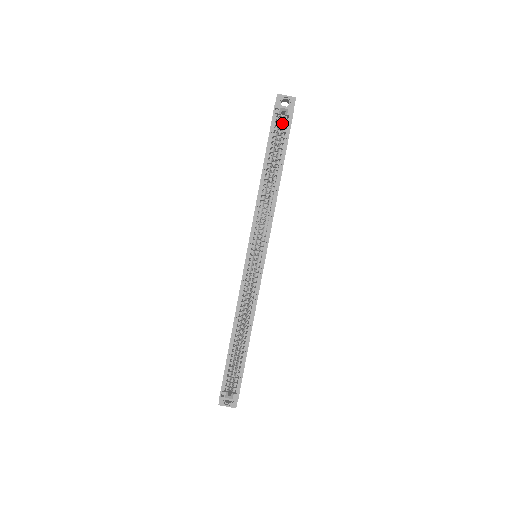
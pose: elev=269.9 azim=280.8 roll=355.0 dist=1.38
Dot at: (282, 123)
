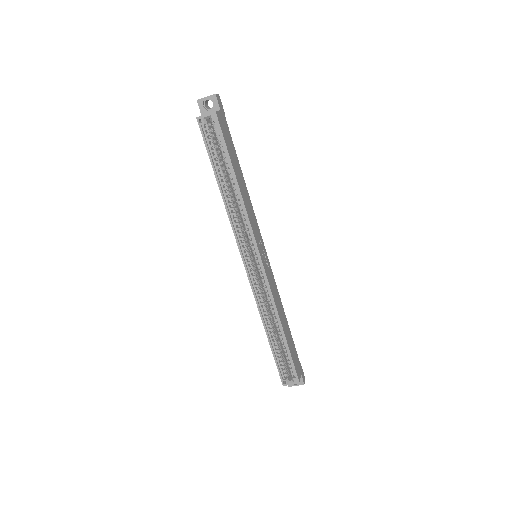
Dot at: occluded
